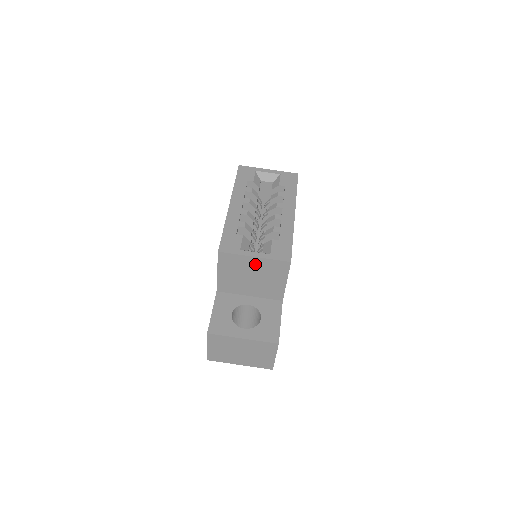
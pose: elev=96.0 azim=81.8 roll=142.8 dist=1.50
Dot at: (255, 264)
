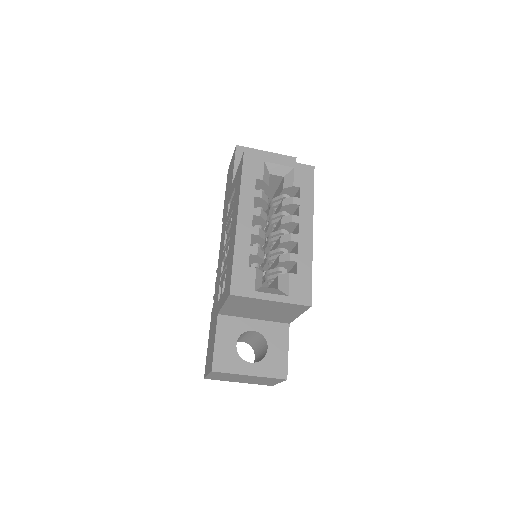
Dot at: (270, 304)
